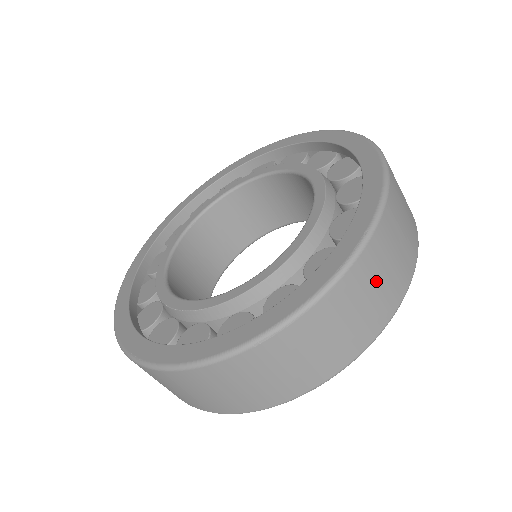
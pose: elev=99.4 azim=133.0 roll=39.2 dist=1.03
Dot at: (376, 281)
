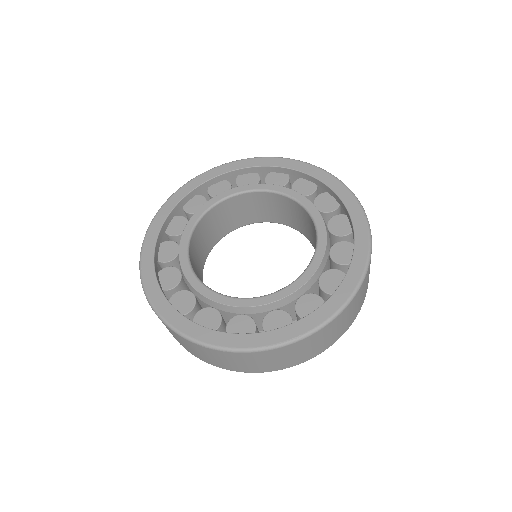
Dot at: occluded
